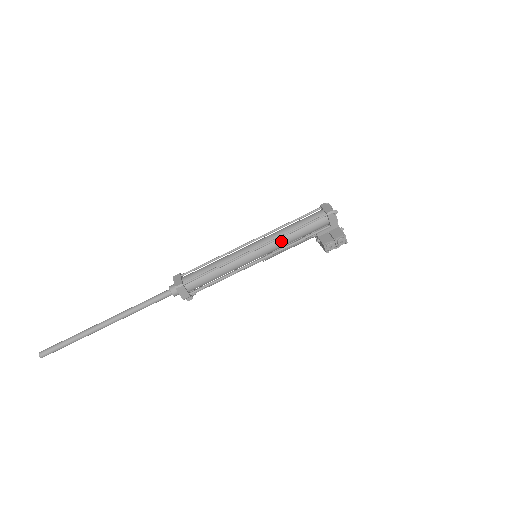
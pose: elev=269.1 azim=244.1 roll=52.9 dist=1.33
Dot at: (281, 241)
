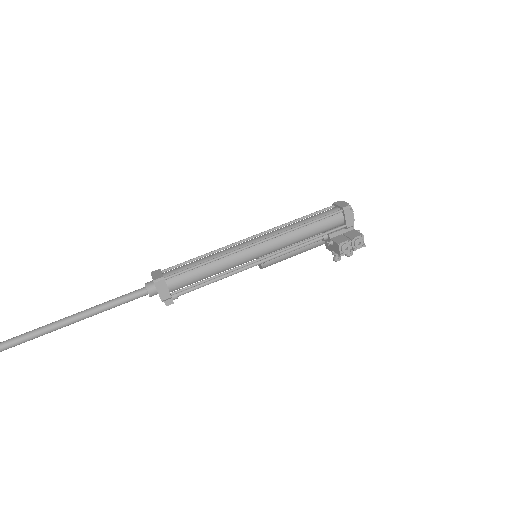
Dot at: (289, 236)
